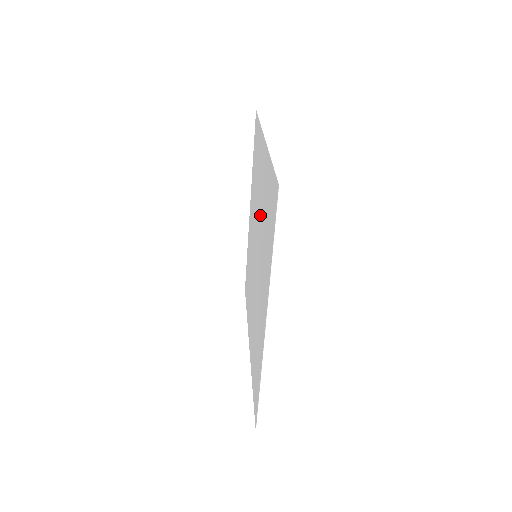
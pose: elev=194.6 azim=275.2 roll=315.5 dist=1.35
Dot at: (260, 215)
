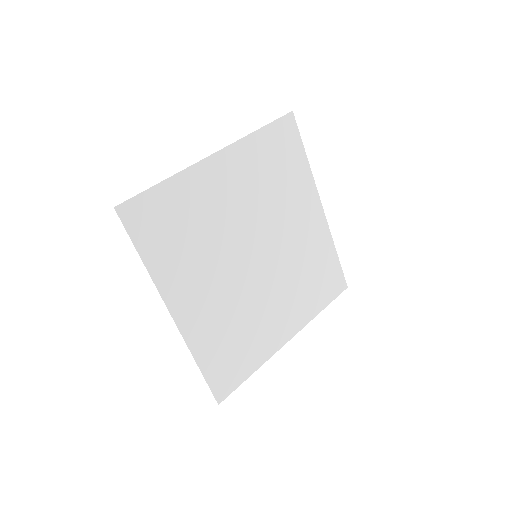
Dot at: (228, 220)
